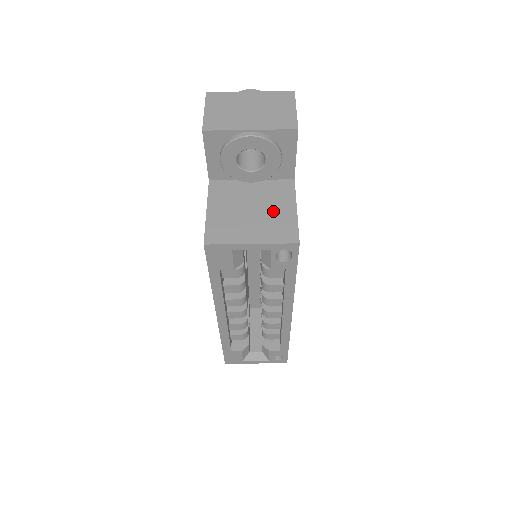
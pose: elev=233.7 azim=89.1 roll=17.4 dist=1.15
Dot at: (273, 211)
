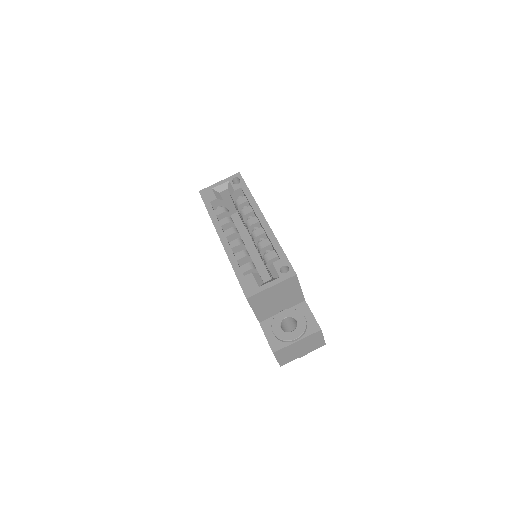
Dot at: occluded
